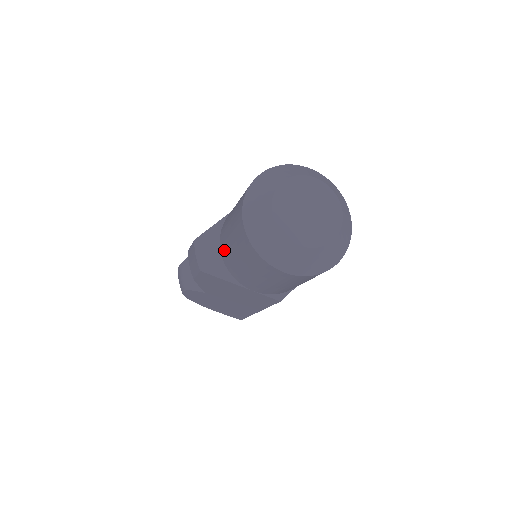
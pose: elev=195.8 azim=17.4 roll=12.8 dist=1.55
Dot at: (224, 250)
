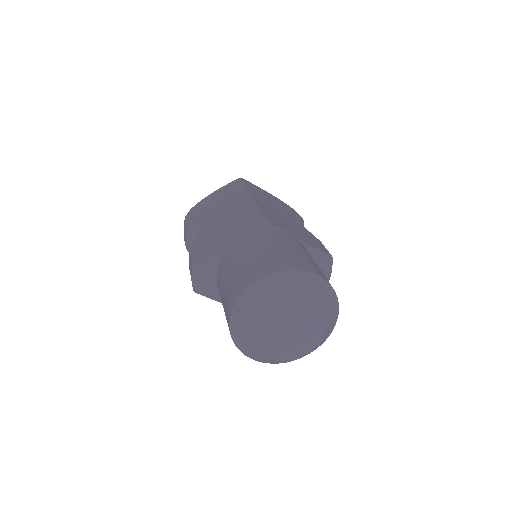
Dot at: (218, 285)
